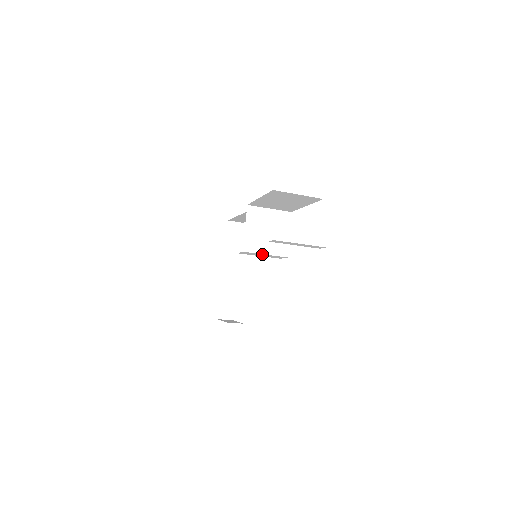
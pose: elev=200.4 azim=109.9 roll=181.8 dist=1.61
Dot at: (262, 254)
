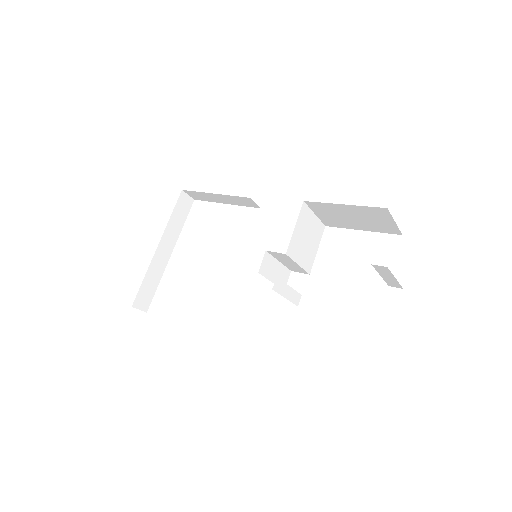
Dot at: (295, 263)
